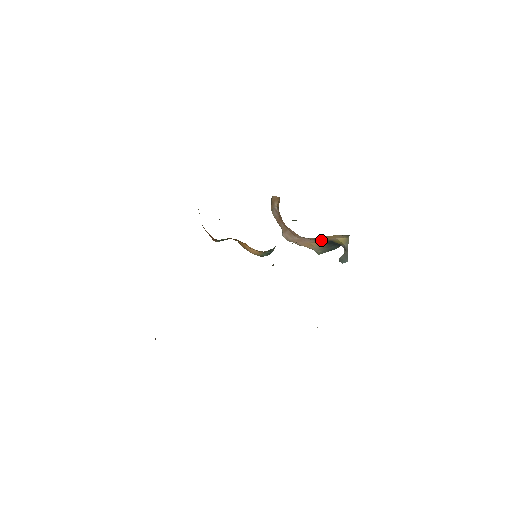
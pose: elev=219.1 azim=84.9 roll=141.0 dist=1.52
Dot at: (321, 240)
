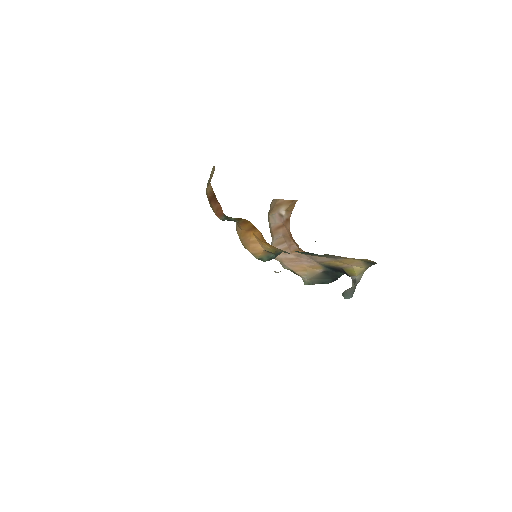
Dot at: (326, 265)
